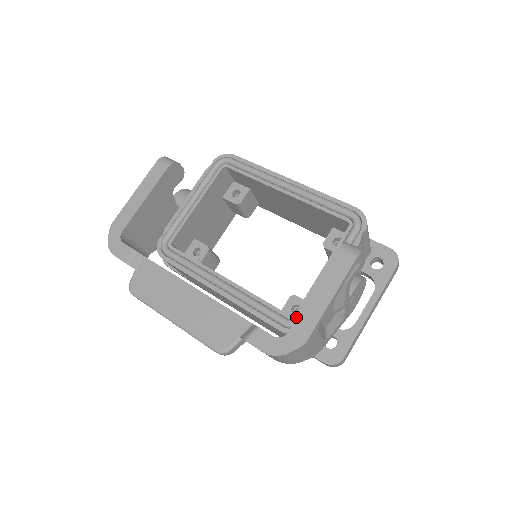
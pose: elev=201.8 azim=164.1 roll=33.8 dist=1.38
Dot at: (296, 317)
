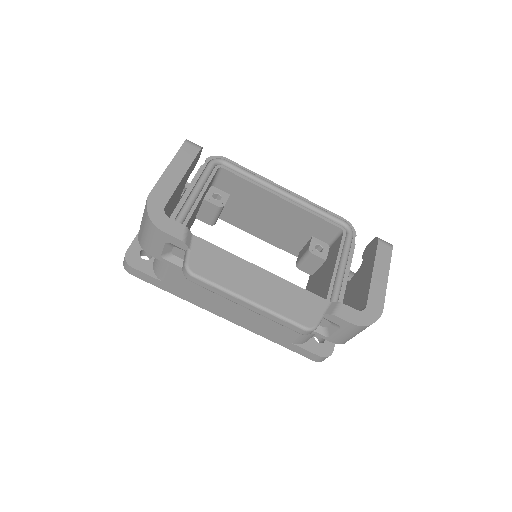
Dot at: occluded
